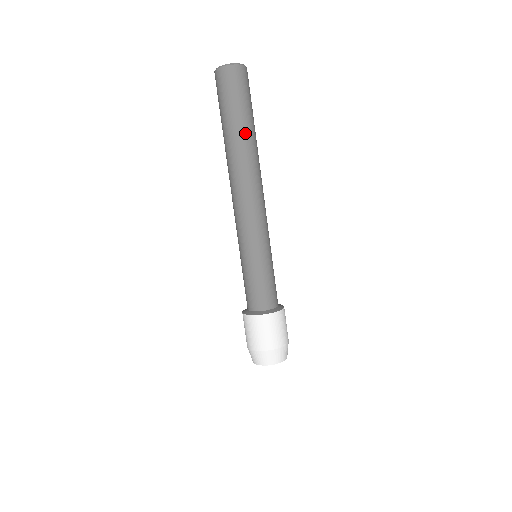
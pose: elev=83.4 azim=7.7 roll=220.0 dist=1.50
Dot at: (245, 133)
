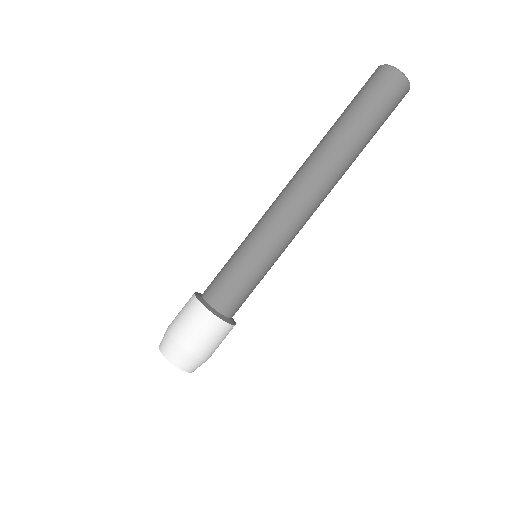
Dot at: (361, 150)
